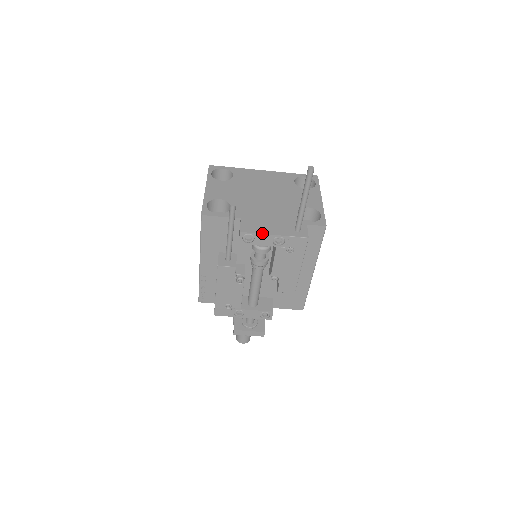
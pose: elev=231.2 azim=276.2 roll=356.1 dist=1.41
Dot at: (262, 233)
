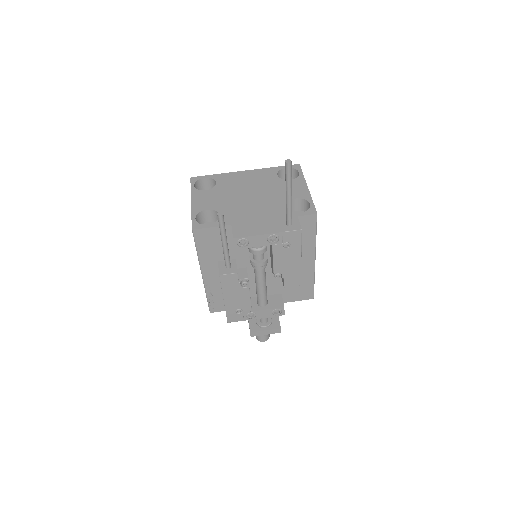
Dot at: (255, 235)
